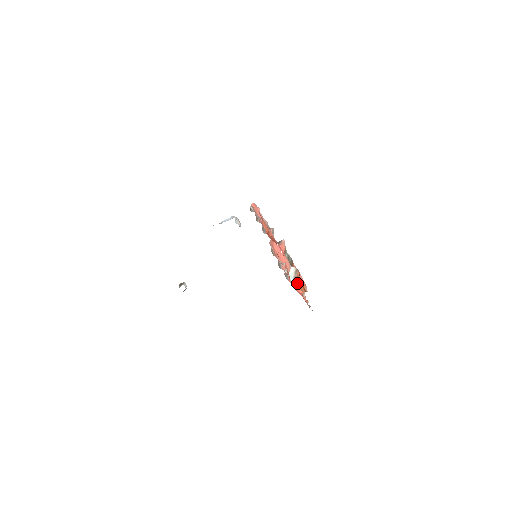
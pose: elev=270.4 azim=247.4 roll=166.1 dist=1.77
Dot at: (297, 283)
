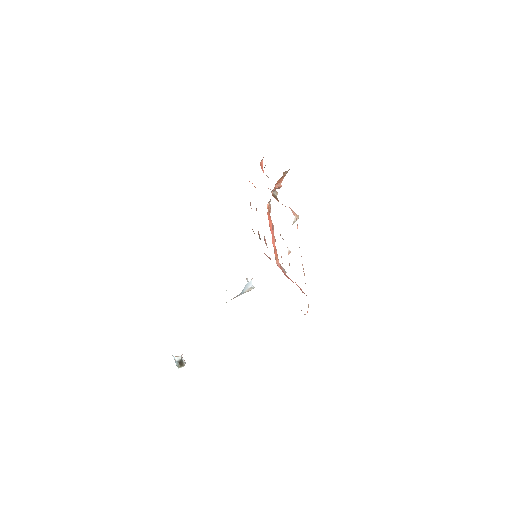
Dot at: occluded
